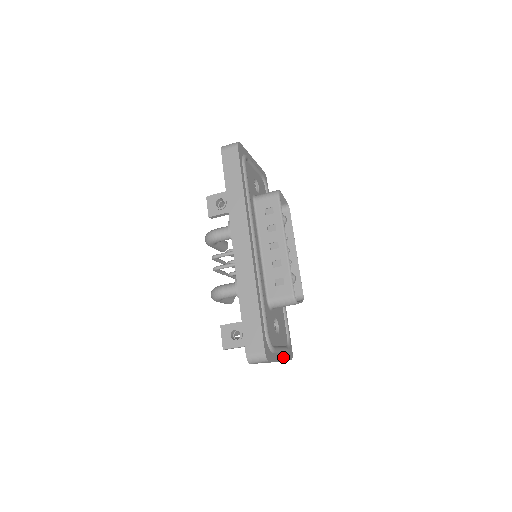
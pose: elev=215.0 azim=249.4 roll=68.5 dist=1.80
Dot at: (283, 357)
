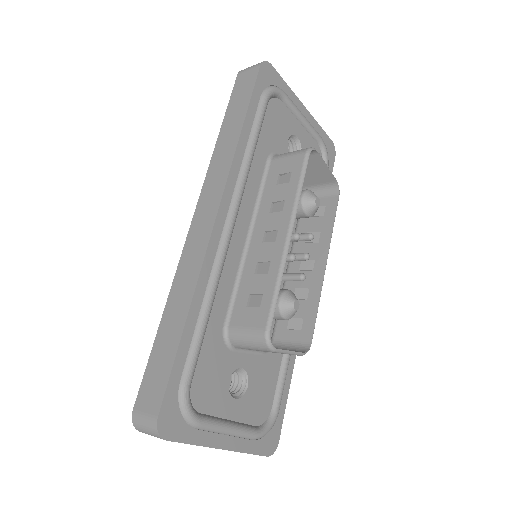
Dot at: (235, 444)
